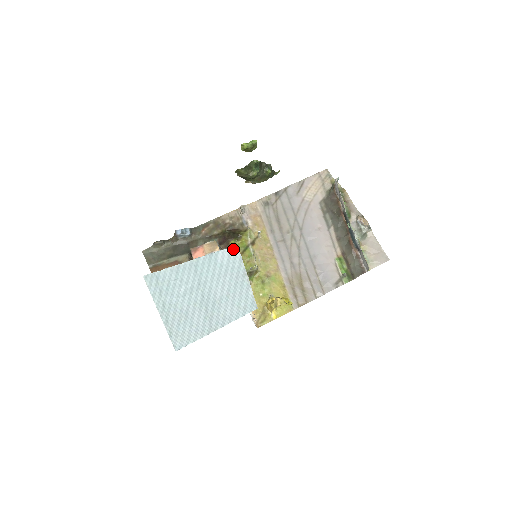
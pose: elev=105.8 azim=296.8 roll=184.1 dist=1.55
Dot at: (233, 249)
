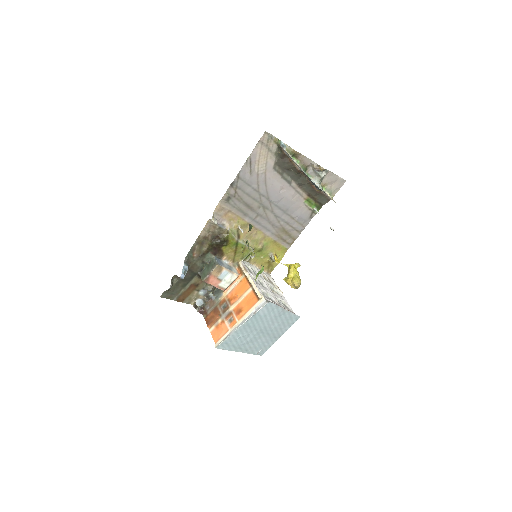
Dot at: (268, 305)
